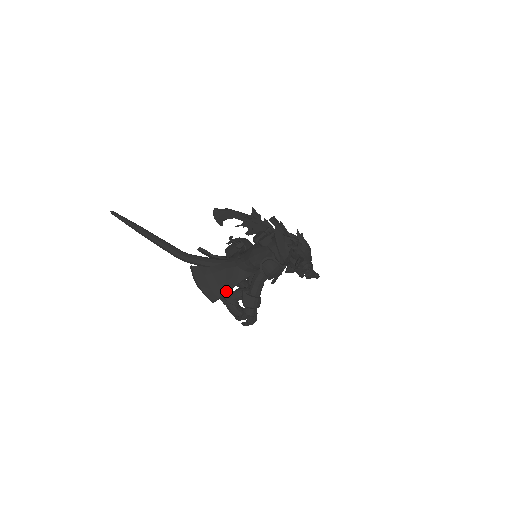
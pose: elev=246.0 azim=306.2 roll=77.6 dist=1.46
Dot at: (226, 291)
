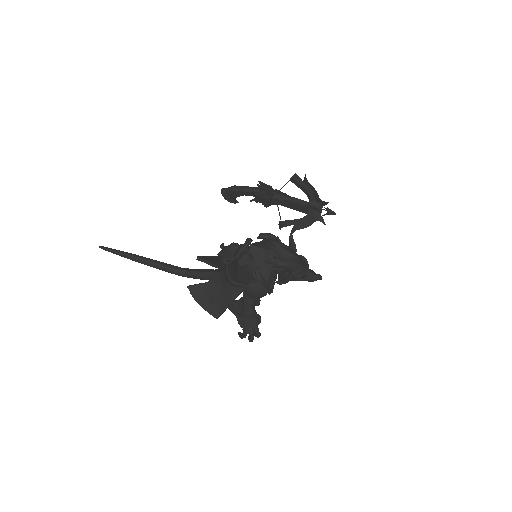
Dot at: (226, 307)
